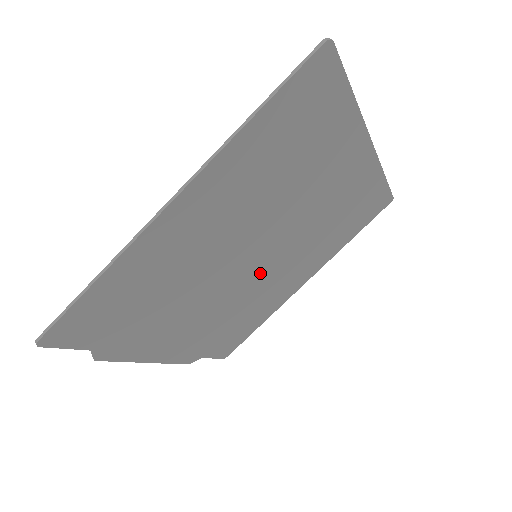
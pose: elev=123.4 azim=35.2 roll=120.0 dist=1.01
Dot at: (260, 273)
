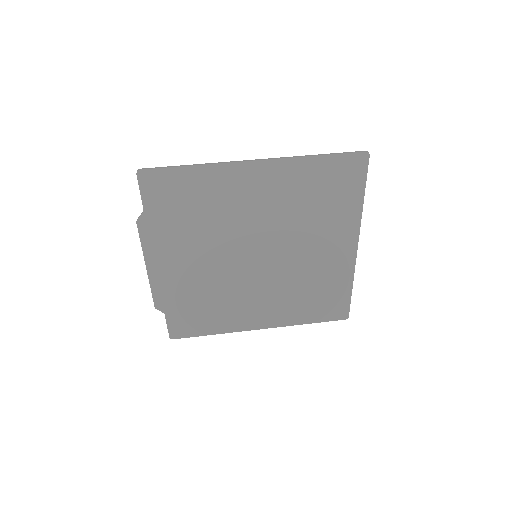
Dot at: (248, 275)
